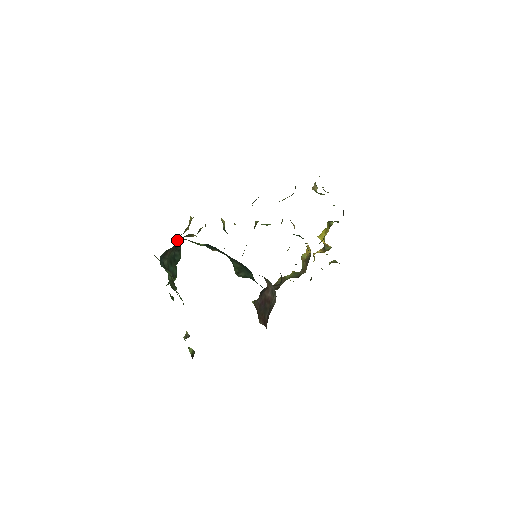
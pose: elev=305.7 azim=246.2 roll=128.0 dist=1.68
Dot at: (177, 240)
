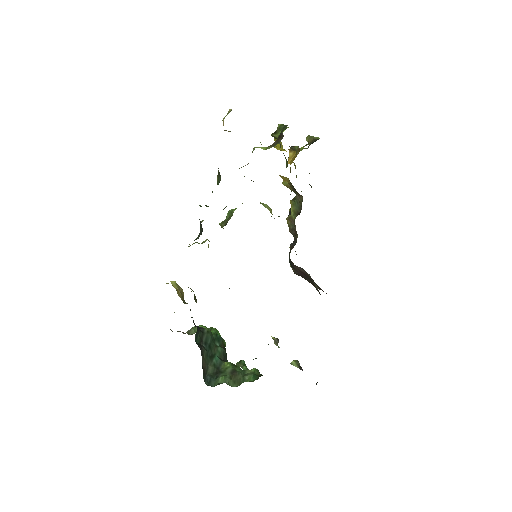
Dot at: (195, 341)
